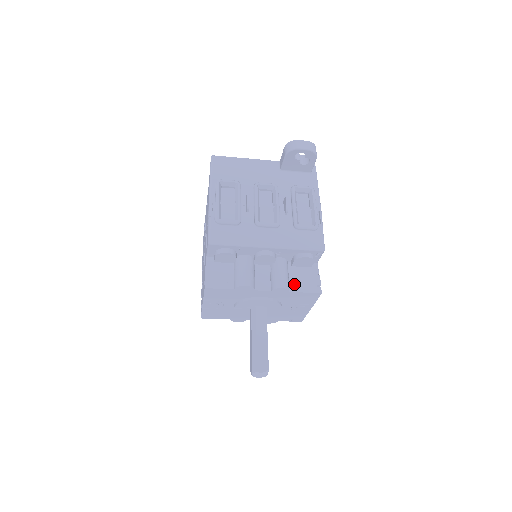
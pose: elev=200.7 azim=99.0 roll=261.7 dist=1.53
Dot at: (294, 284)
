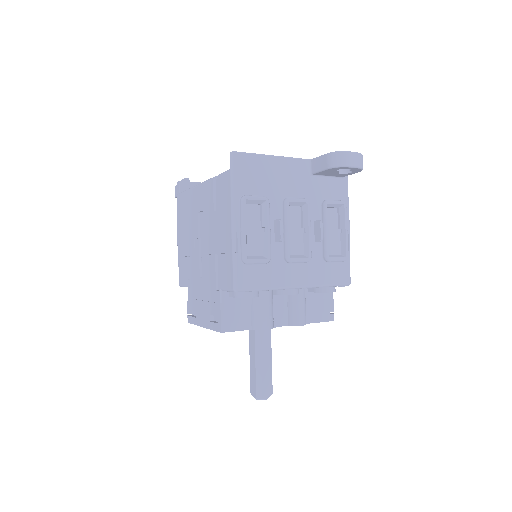
Dot at: (310, 314)
